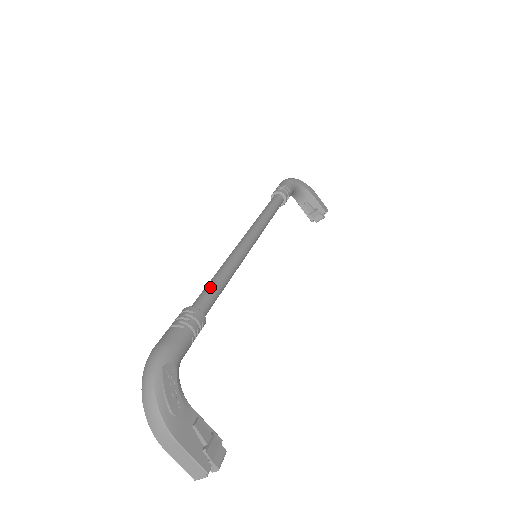
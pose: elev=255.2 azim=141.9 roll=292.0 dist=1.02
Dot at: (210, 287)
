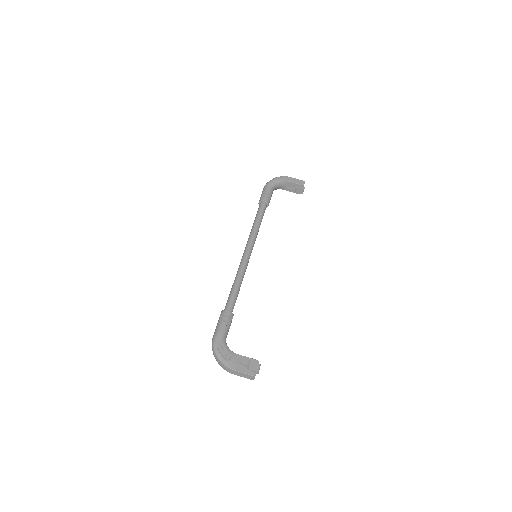
Dot at: (230, 294)
